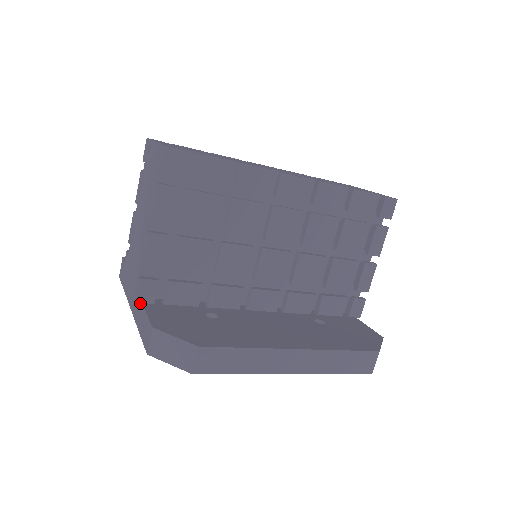
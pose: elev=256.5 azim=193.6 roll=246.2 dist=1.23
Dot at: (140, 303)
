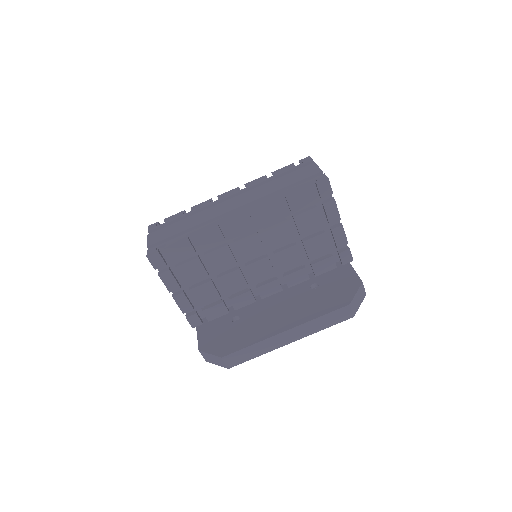
Dot at: (196, 326)
